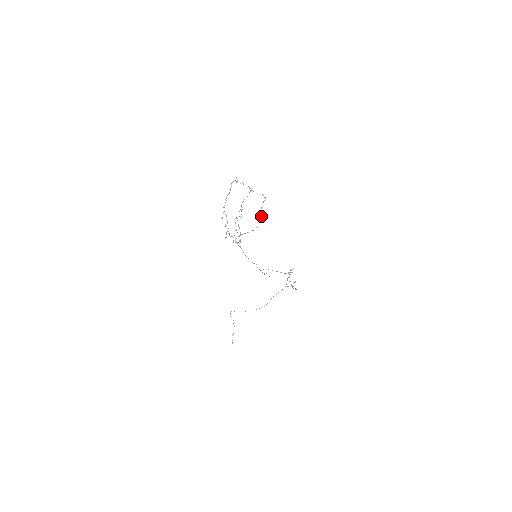
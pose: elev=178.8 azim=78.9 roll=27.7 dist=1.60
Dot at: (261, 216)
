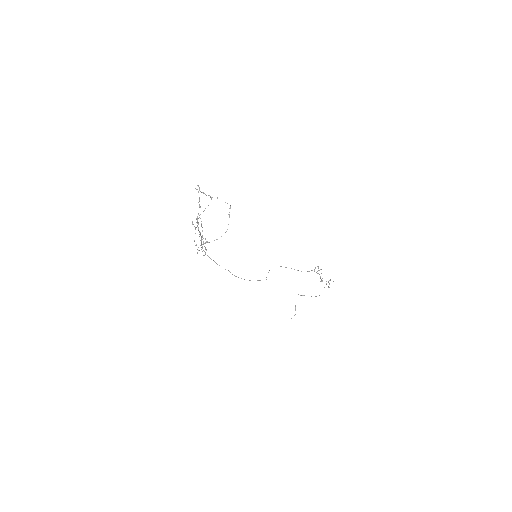
Dot at: (228, 224)
